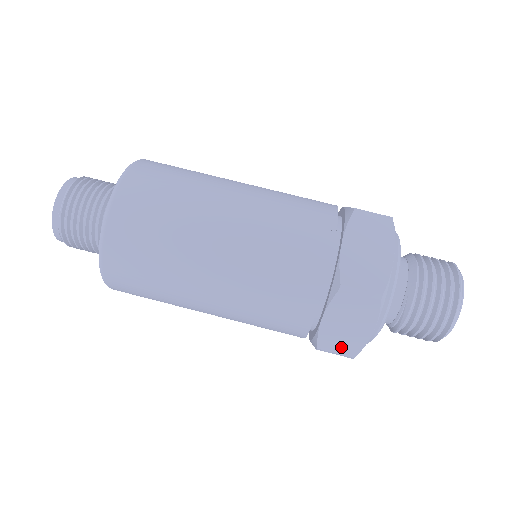
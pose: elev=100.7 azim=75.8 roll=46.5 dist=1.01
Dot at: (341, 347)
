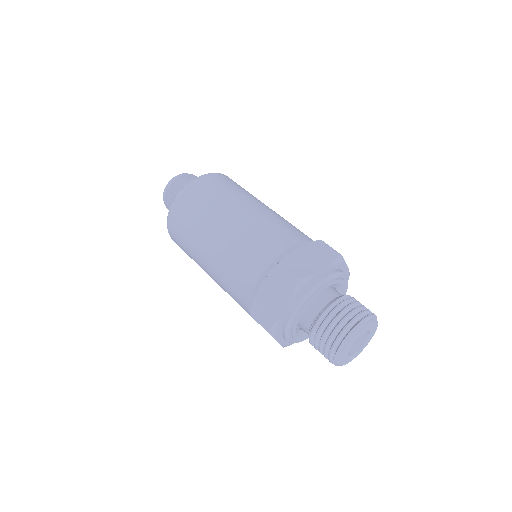
Dot at: (263, 317)
